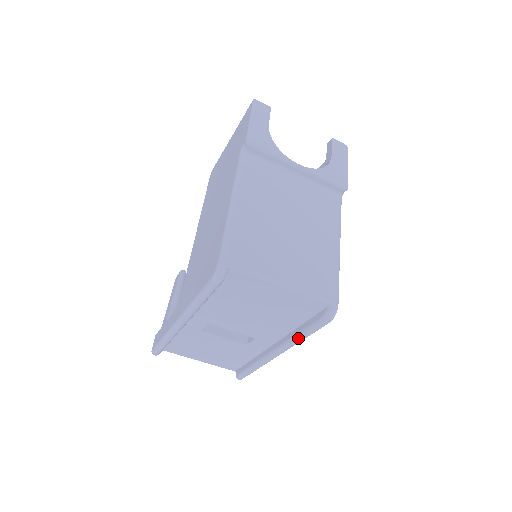
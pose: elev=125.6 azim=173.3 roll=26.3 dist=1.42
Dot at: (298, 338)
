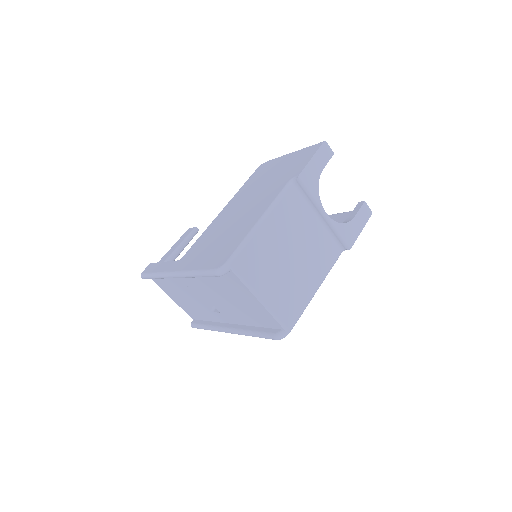
Dot at: (250, 334)
